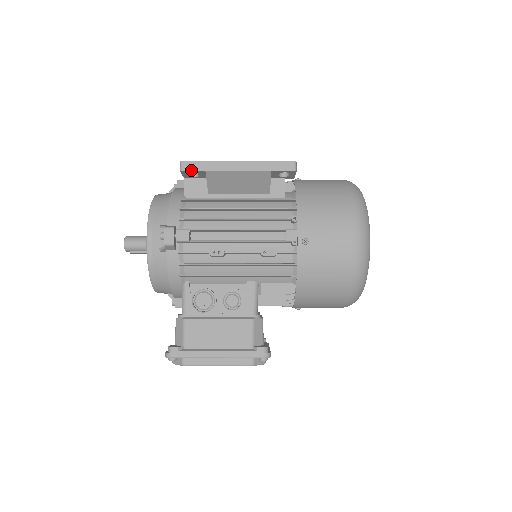
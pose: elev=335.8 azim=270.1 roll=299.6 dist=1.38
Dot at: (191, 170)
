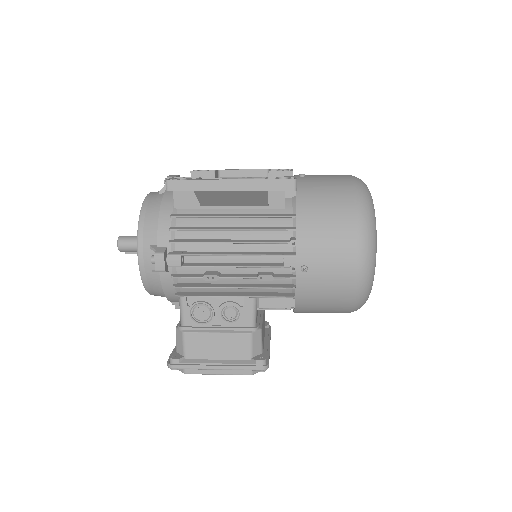
Dot at: (178, 190)
